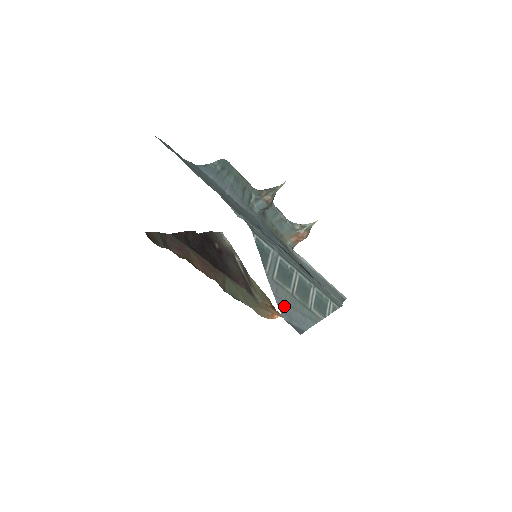
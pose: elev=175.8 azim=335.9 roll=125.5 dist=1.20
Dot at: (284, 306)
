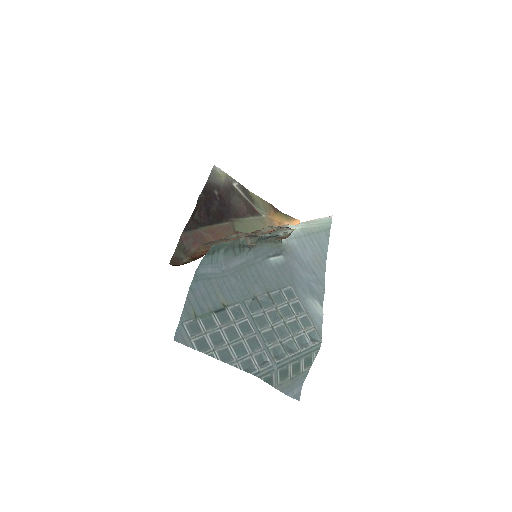
Dot at: (288, 390)
